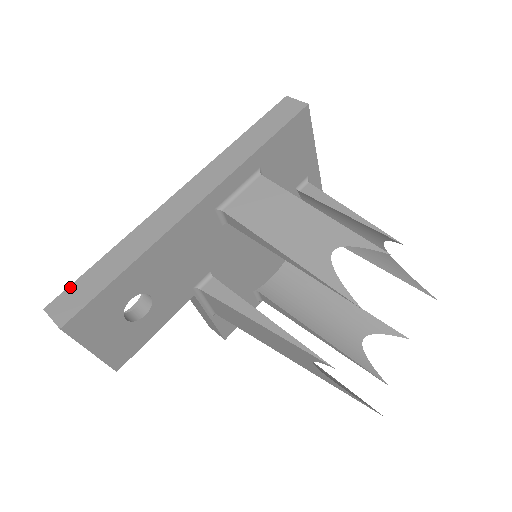
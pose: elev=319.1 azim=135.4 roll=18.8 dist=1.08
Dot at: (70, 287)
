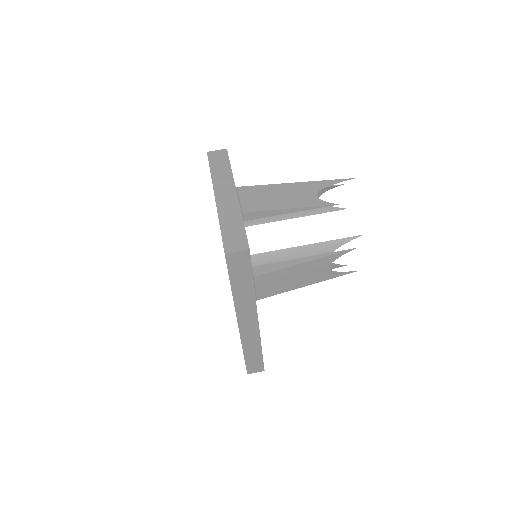
Dot at: (247, 367)
